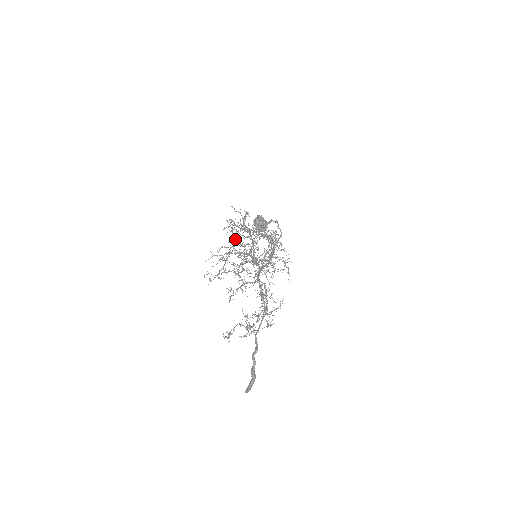
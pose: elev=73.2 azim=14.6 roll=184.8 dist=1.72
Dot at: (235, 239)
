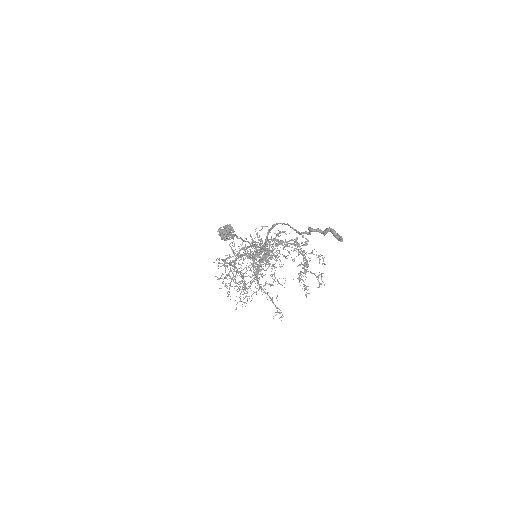
Dot at: (226, 258)
